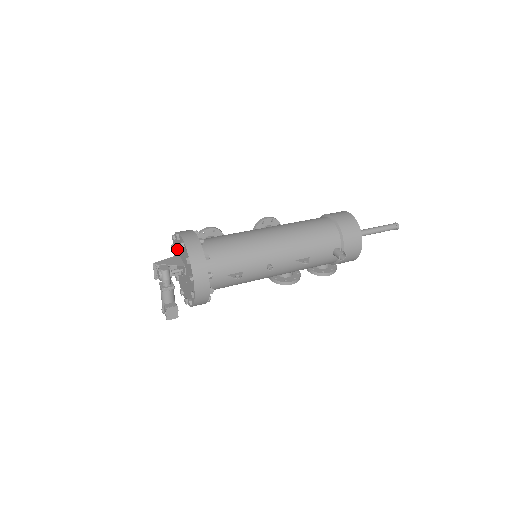
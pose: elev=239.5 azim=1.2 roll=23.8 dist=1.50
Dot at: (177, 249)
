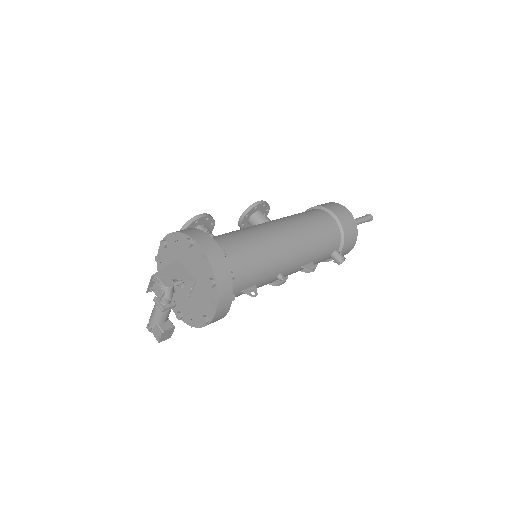
Dot at: (176, 251)
